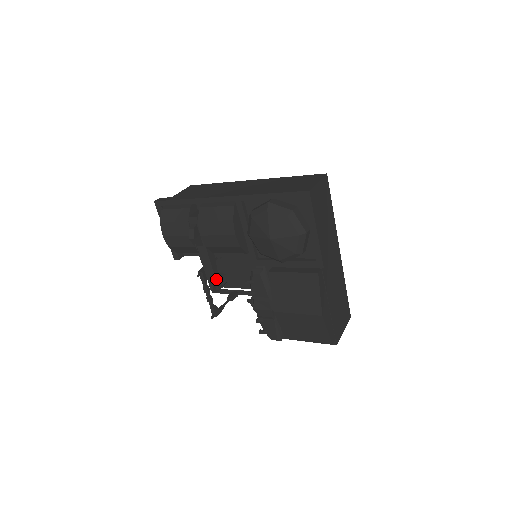
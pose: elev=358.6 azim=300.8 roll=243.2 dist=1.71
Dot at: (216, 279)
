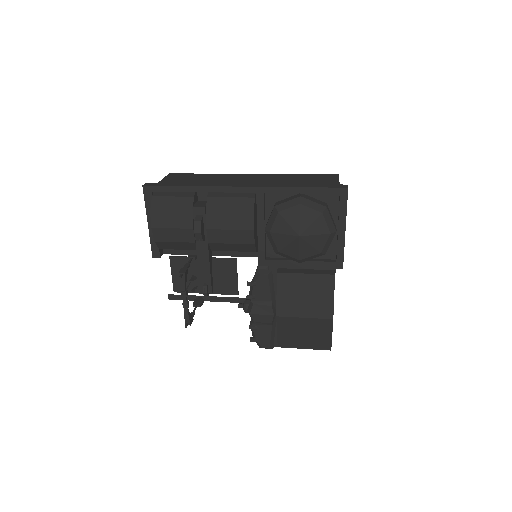
Dot at: (211, 280)
